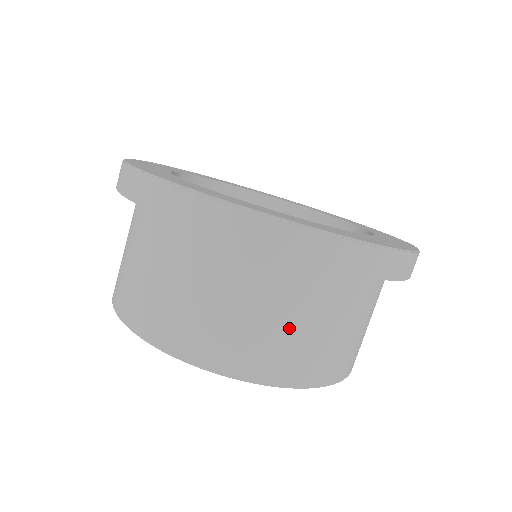
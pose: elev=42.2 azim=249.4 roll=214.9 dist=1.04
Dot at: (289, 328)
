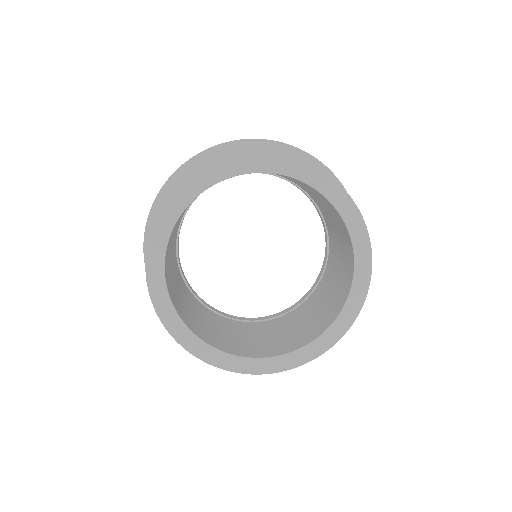
Dot at: occluded
